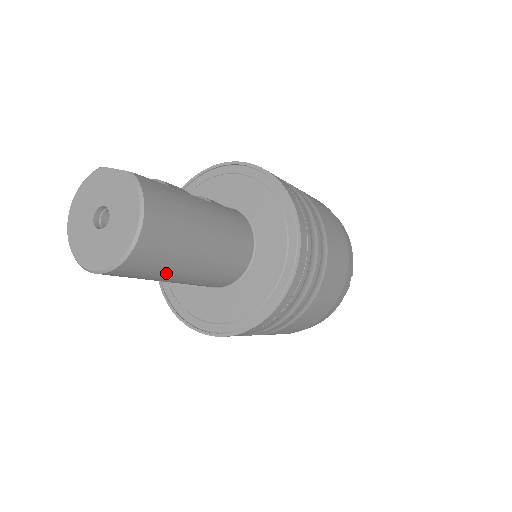
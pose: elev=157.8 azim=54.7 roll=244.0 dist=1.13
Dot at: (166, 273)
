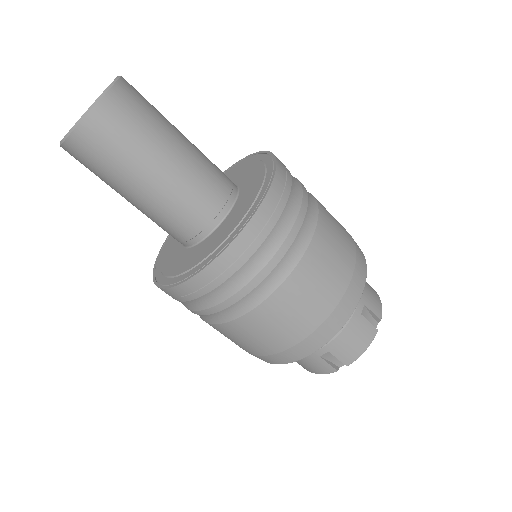
Dot at: (130, 163)
